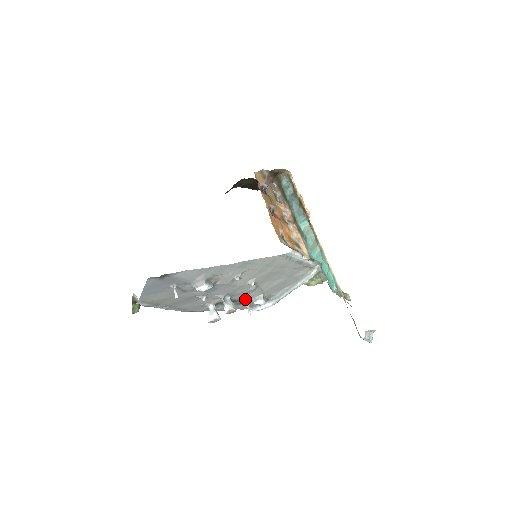
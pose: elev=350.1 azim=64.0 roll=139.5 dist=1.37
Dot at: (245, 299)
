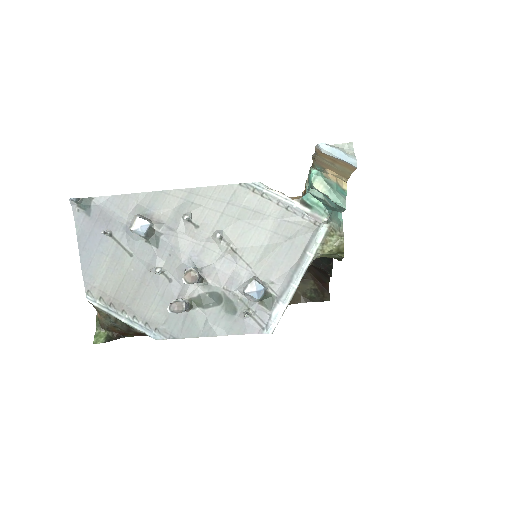
Dot at: (230, 288)
